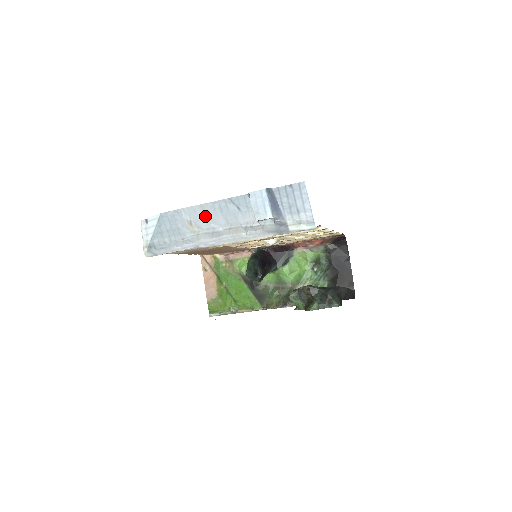
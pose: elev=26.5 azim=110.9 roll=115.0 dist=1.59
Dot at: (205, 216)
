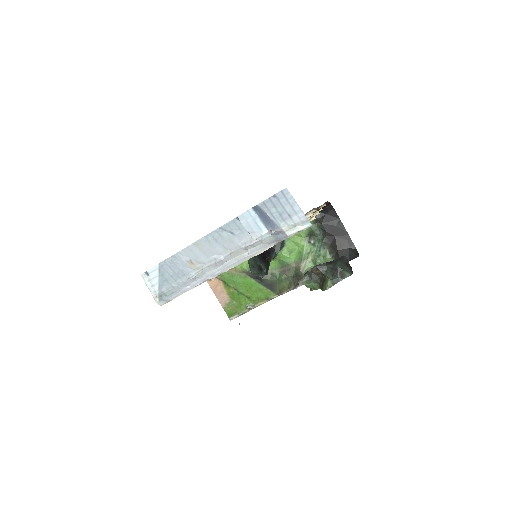
Dot at: (202, 251)
